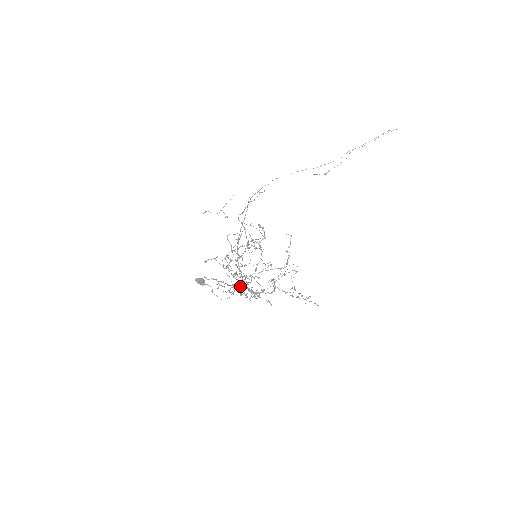
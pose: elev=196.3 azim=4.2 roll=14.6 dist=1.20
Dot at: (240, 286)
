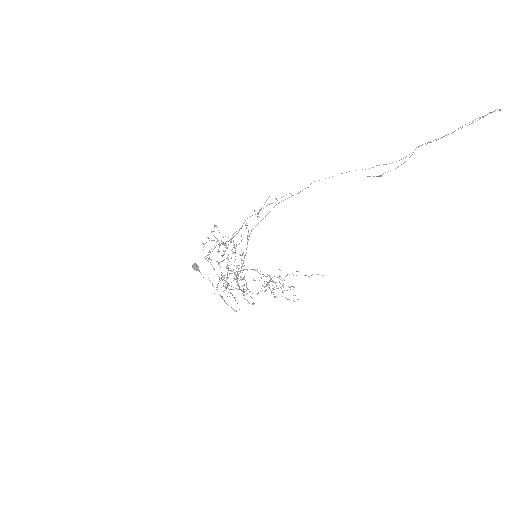
Dot at: occluded
